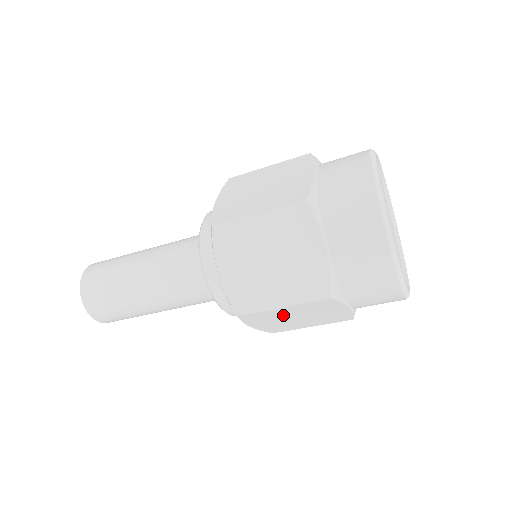
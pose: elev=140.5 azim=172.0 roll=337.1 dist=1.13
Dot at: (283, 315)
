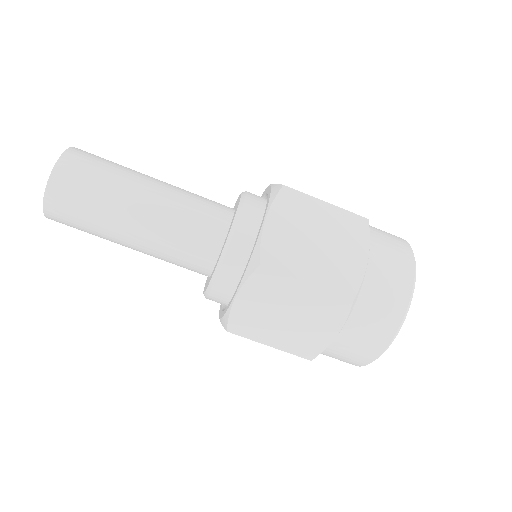
Dot at: (287, 299)
